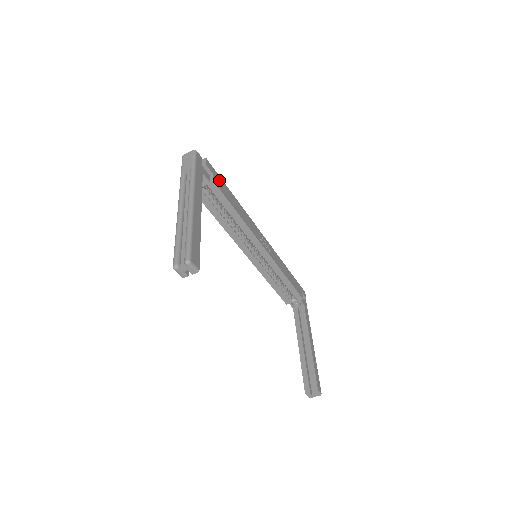
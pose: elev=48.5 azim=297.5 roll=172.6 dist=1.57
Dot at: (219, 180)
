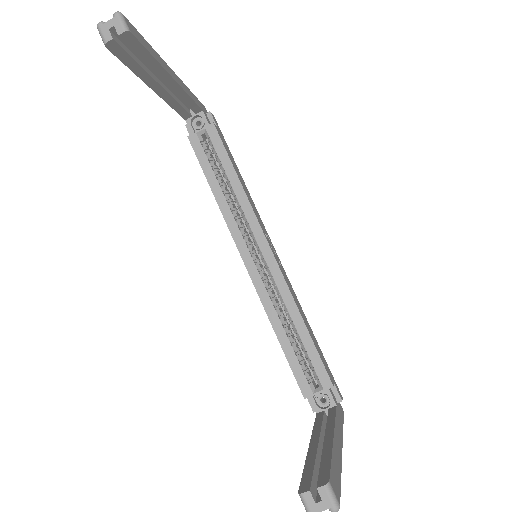
Dot at: (223, 140)
